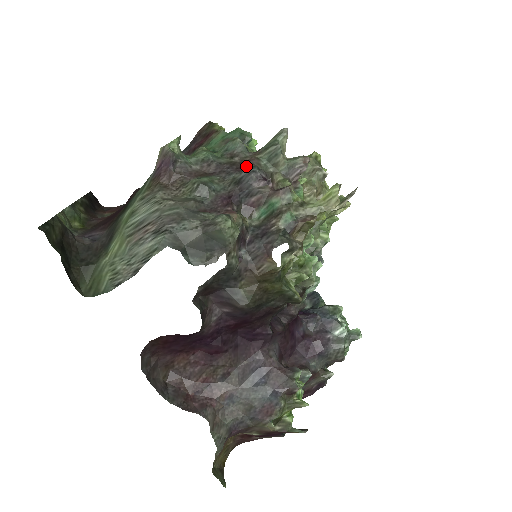
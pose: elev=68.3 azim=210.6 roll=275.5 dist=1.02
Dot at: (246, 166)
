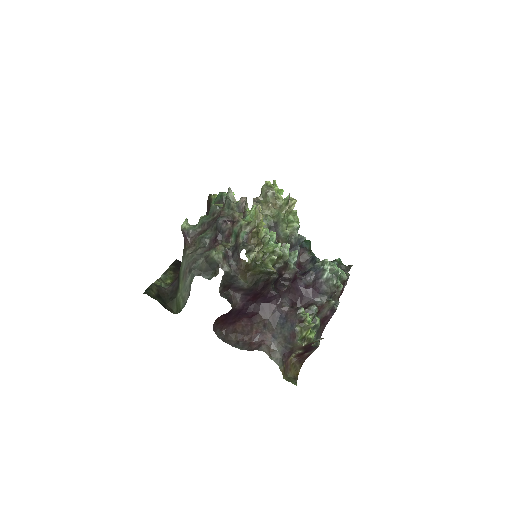
Dot at: occluded
